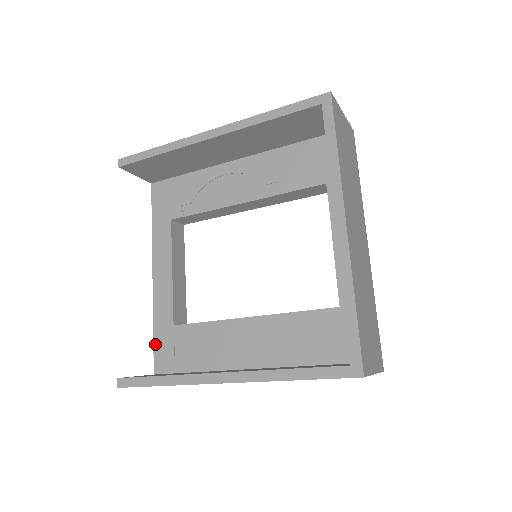
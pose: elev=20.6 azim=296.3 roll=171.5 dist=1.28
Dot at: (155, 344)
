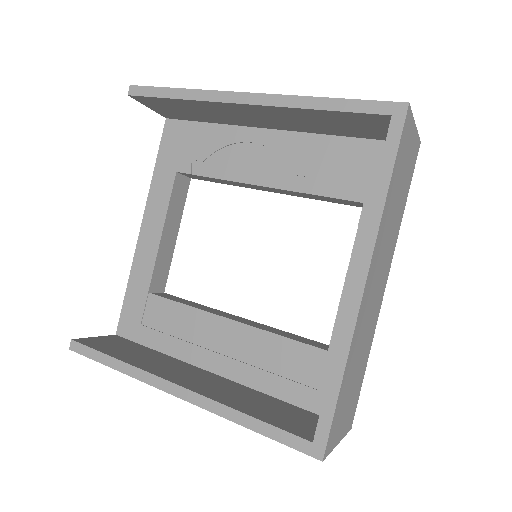
Dot at: (124, 304)
